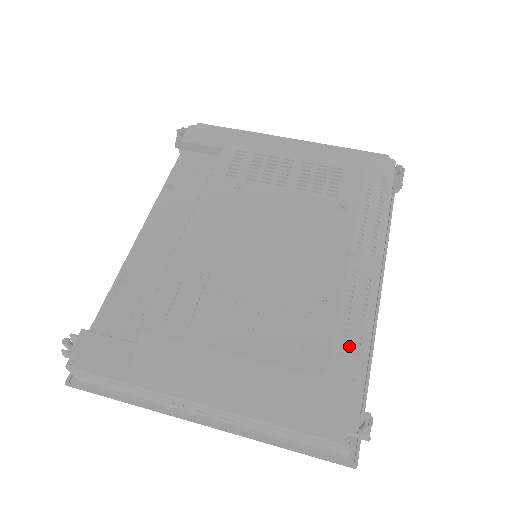
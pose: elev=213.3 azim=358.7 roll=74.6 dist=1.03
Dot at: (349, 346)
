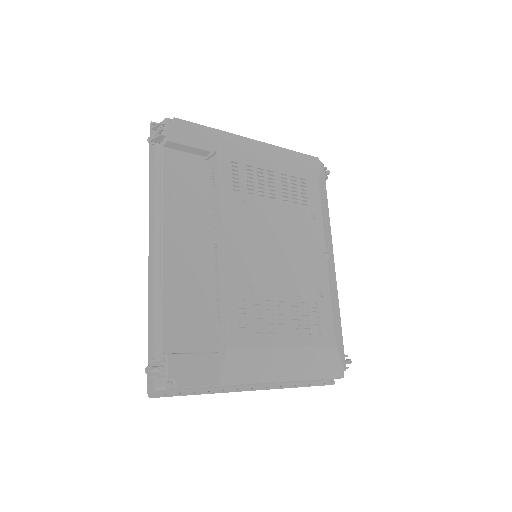
Dot at: (336, 319)
